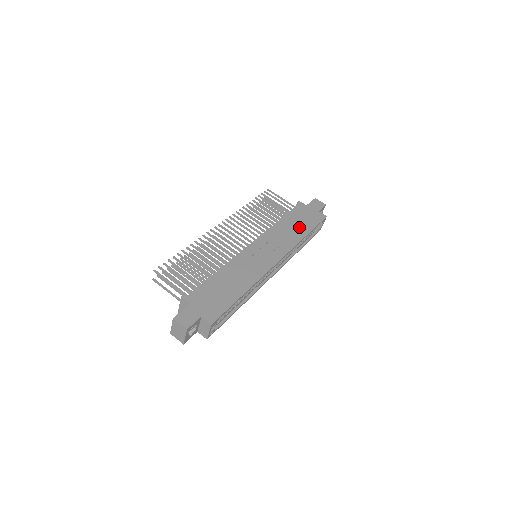
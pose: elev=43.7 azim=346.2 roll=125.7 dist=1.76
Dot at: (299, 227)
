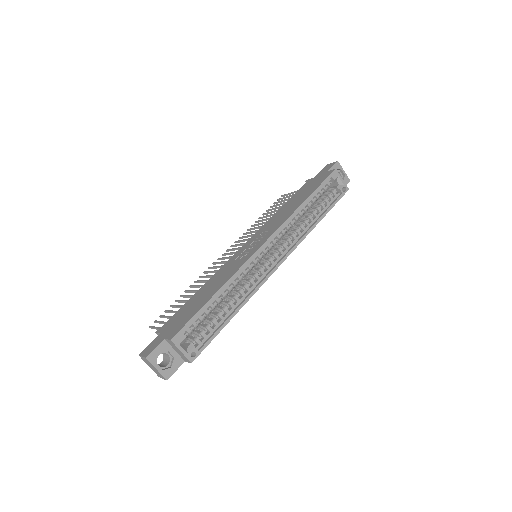
Dot at: (299, 199)
